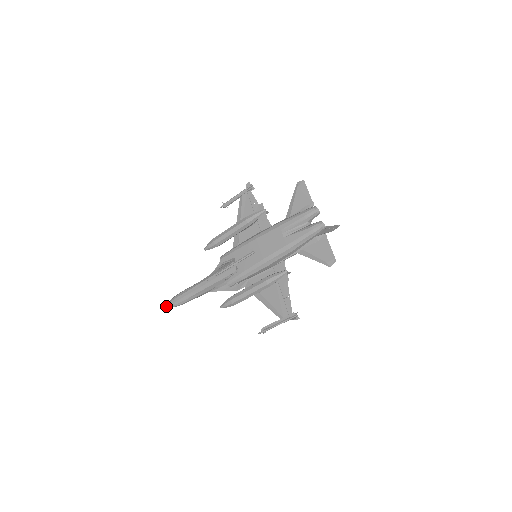
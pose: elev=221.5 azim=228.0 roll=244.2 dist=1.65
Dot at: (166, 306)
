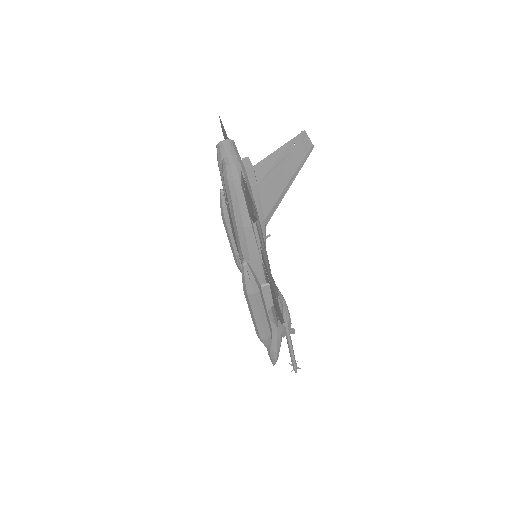
Dot at: occluded
